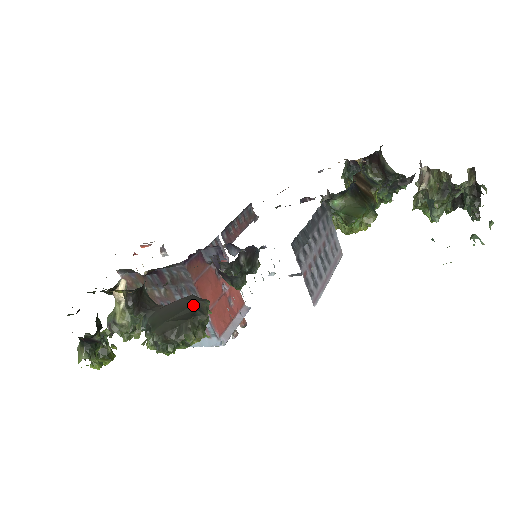
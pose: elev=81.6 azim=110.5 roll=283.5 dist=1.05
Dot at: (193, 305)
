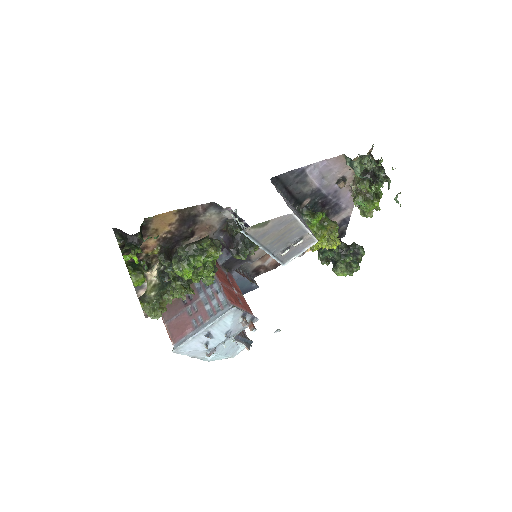
Dot at: occluded
